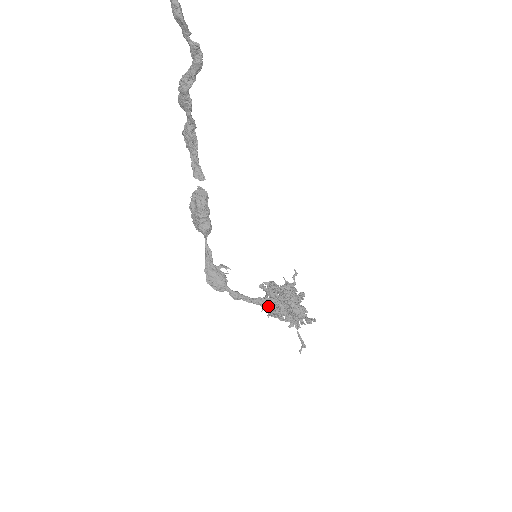
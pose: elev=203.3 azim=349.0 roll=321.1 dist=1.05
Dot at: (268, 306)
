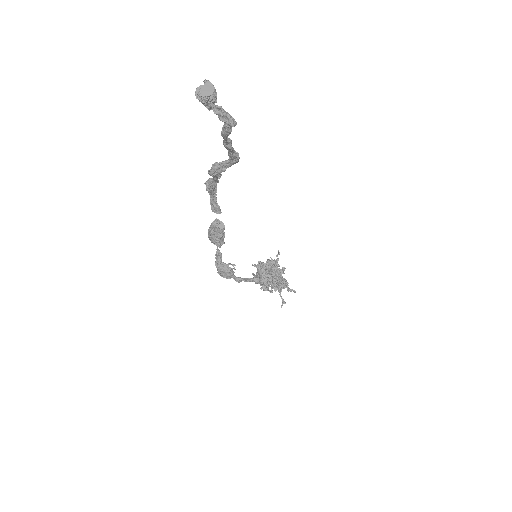
Dot at: (261, 282)
